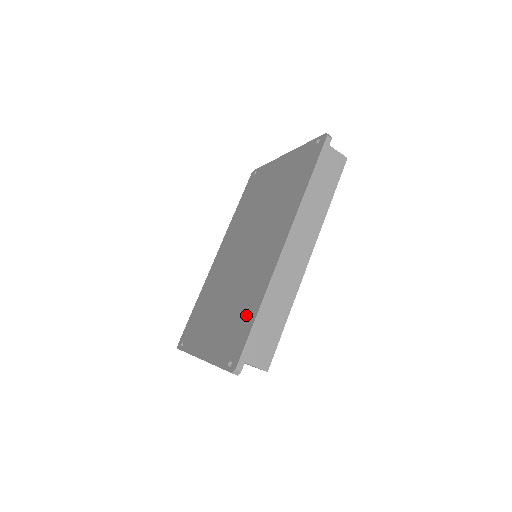
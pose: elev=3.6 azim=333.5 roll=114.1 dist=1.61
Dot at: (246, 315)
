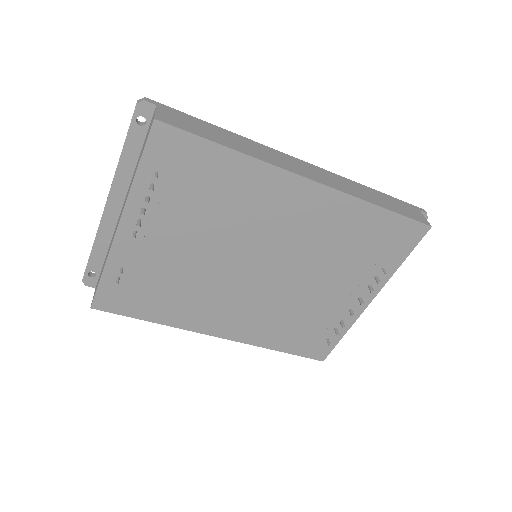
Dot at: occluded
